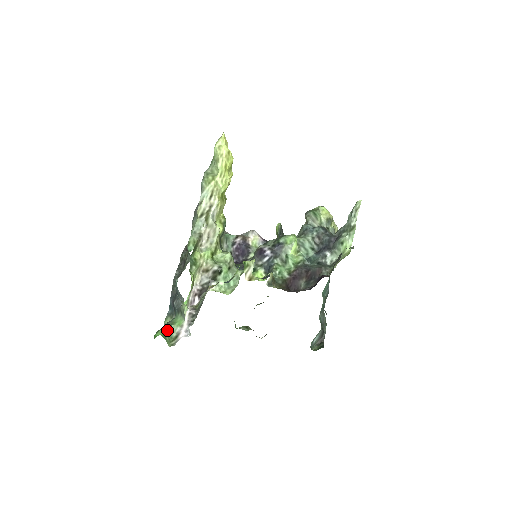
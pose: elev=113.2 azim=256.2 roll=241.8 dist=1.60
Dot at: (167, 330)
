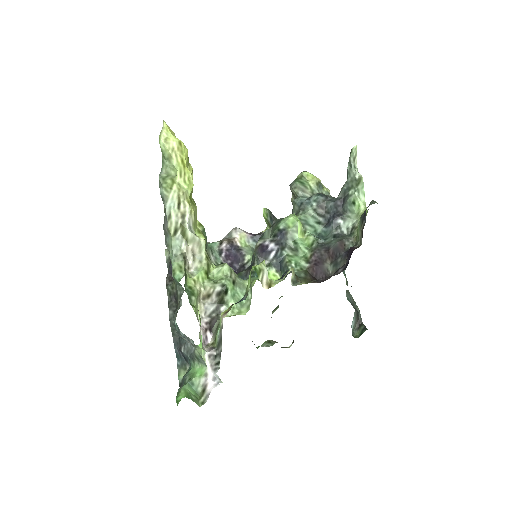
Dot at: (189, 387)
